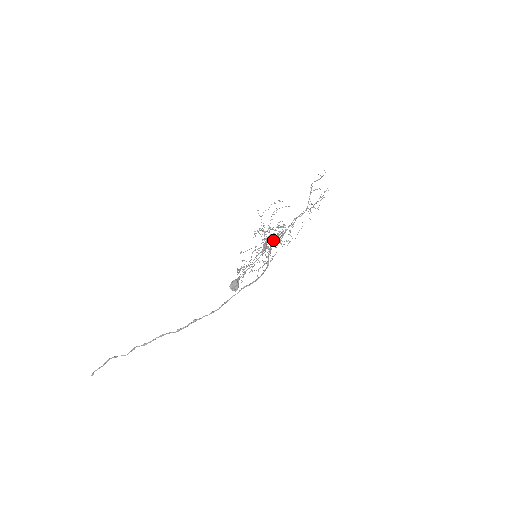
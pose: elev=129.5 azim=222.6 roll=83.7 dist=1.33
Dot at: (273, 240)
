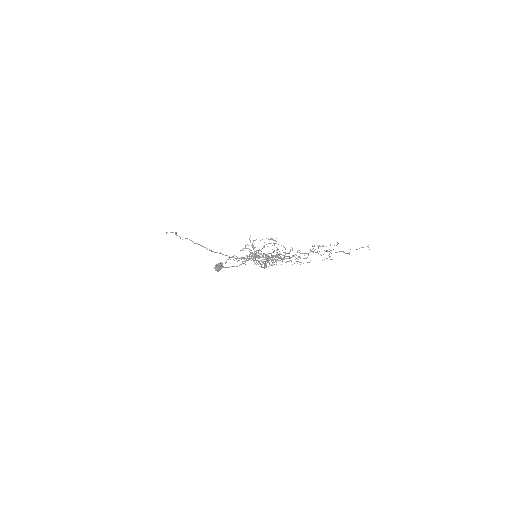
Dot at: occluded
